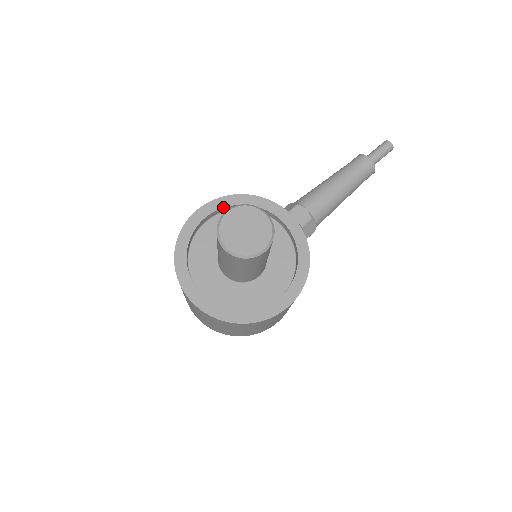
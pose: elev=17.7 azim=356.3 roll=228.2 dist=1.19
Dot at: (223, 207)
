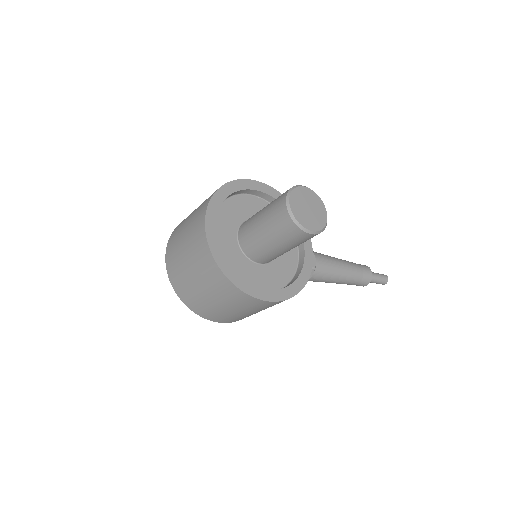
Dot at: (274, 197)
